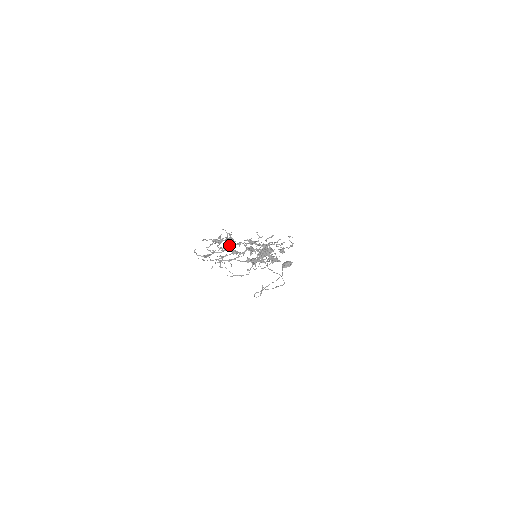
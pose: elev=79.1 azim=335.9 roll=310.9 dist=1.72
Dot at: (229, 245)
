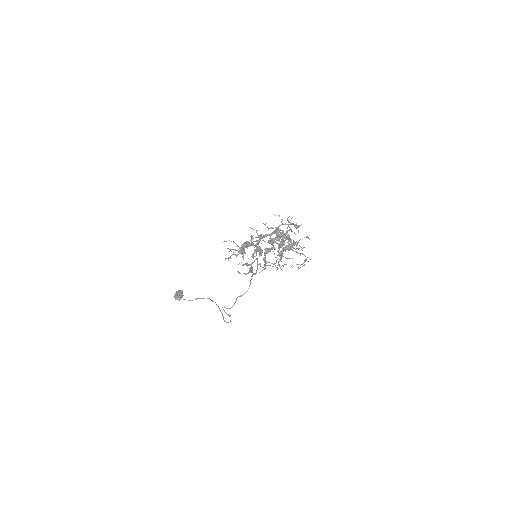
Dot at: (259, 246)
